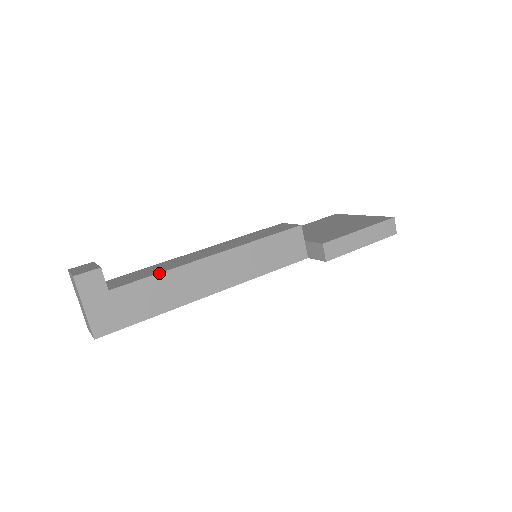
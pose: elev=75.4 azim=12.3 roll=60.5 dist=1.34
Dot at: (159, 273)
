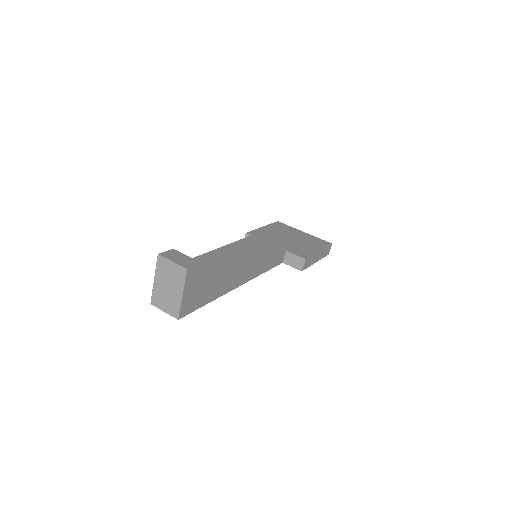
Dot at: (224, 269)
